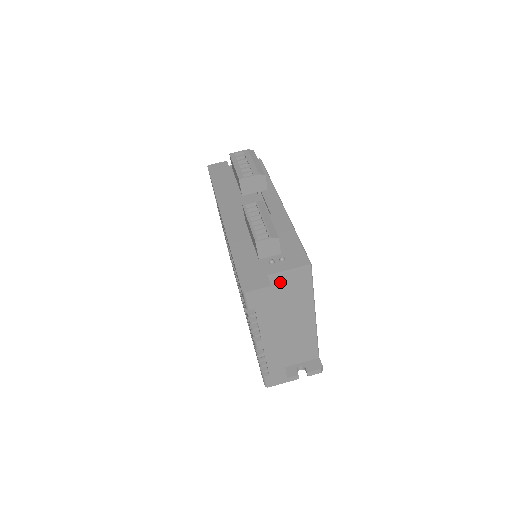
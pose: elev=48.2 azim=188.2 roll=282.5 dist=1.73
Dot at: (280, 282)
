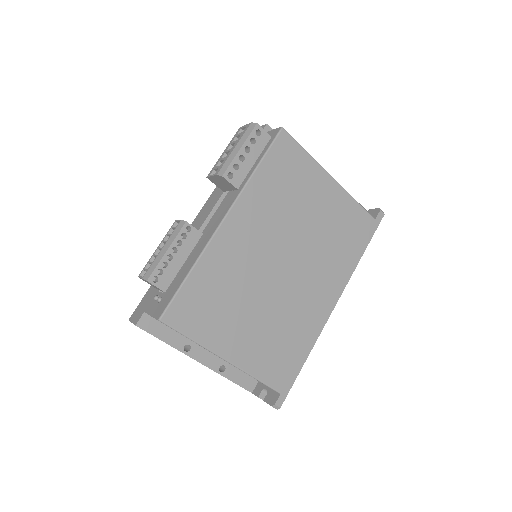
Dot at: occluded
